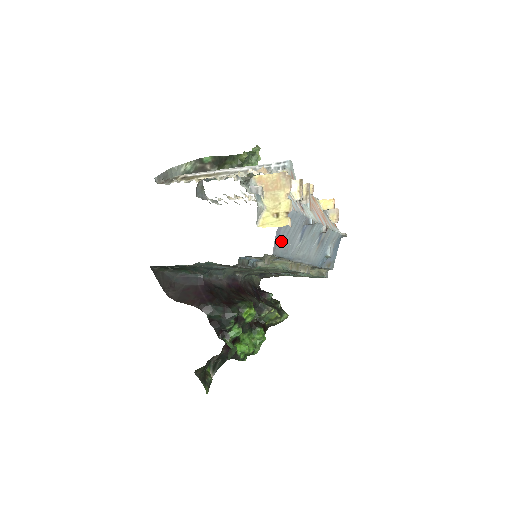
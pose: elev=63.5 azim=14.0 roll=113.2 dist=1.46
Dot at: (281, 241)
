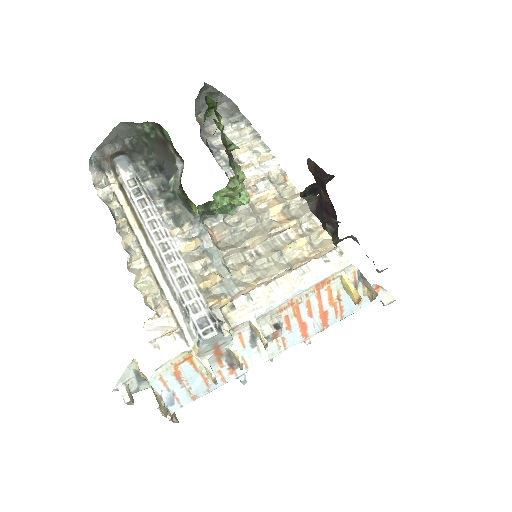
Dot at: occluded
